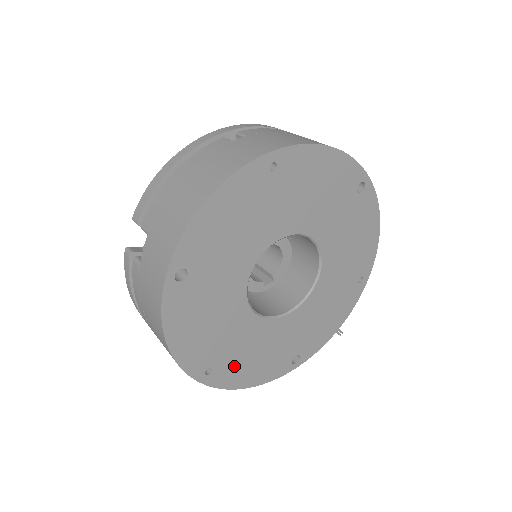
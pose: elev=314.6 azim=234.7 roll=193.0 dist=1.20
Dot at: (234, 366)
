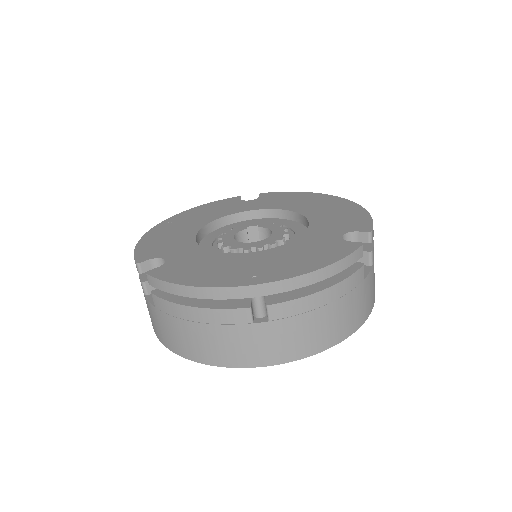
Dot at: occluded
